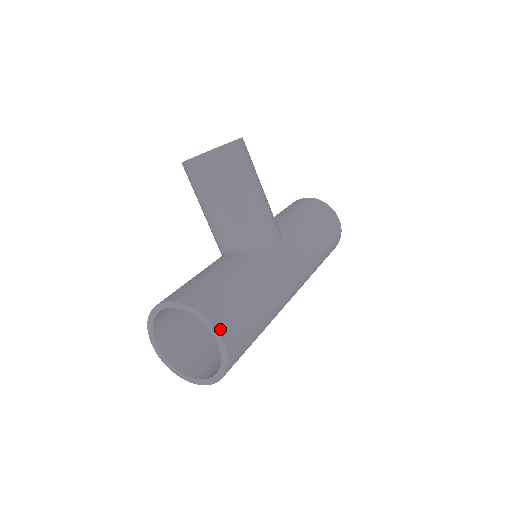
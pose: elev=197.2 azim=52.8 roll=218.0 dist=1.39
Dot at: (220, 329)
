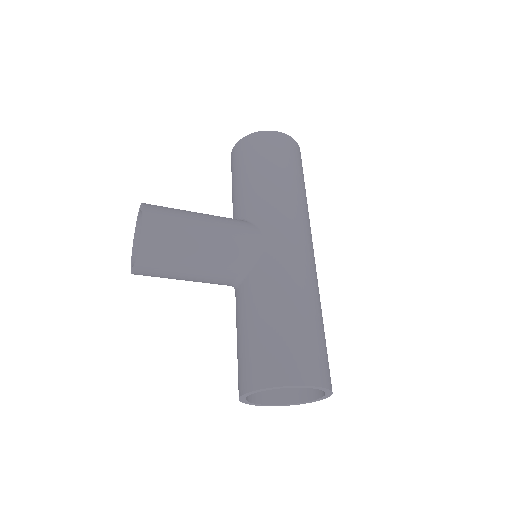
Dot at: (296, 381)
